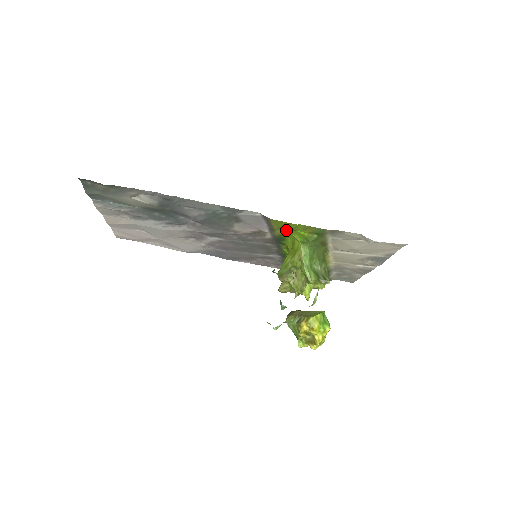
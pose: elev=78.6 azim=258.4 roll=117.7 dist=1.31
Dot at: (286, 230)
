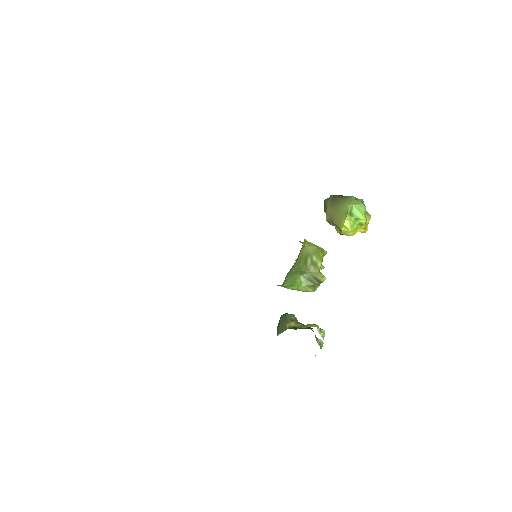
Dot at: occluded
